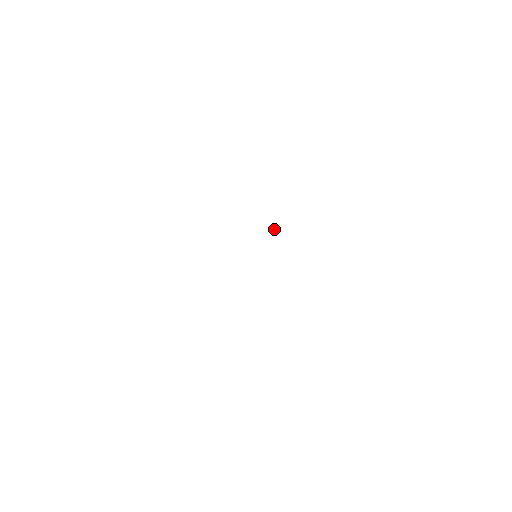
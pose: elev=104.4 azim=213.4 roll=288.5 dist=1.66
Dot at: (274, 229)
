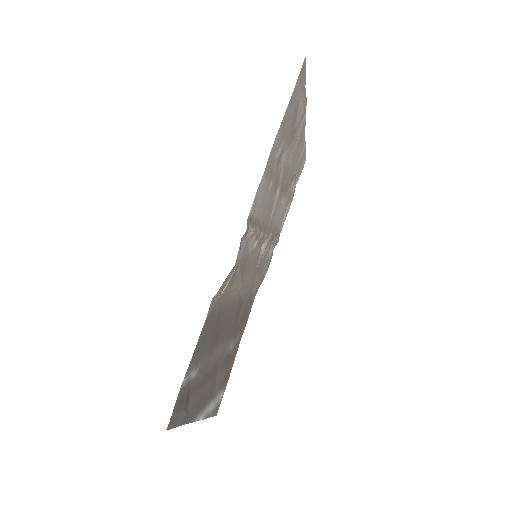
Dot at: occluded
